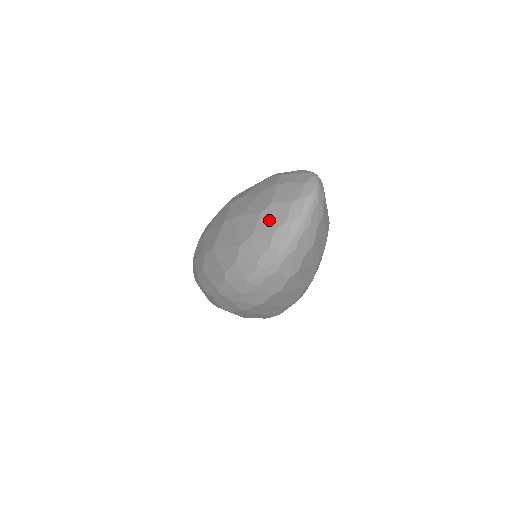
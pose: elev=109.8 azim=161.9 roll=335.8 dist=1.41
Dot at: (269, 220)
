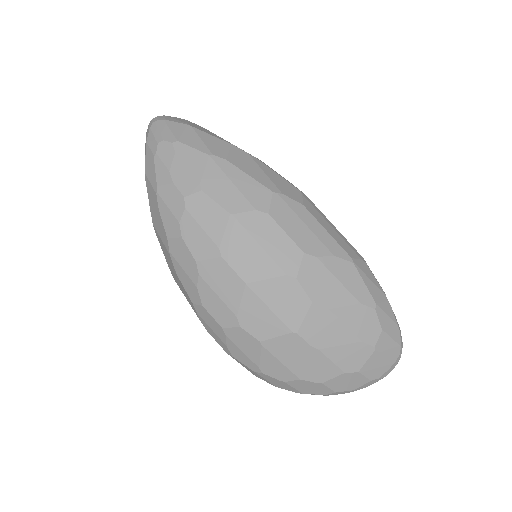
Dot at: (344, 383)
